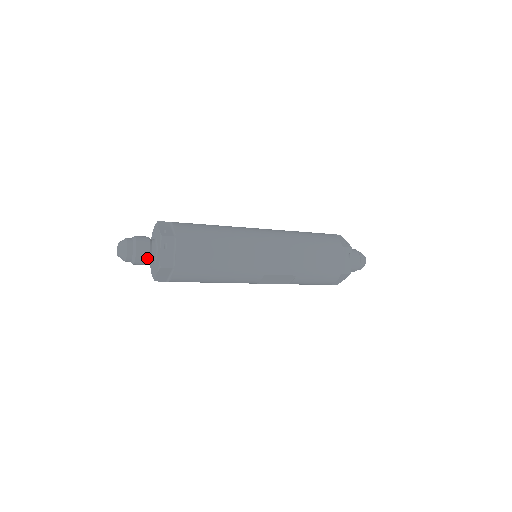
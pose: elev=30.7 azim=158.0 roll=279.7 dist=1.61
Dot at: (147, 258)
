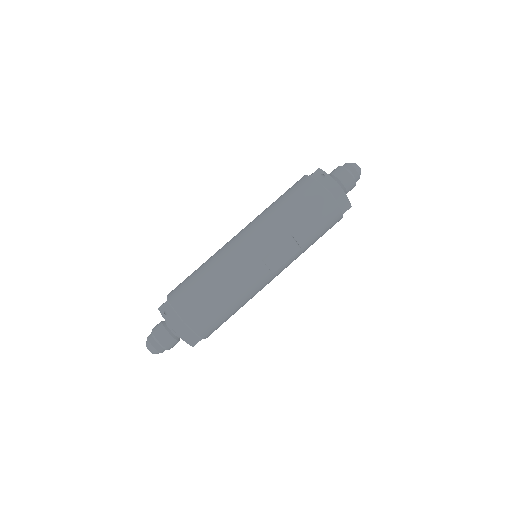
Dot at: (168, 335)
